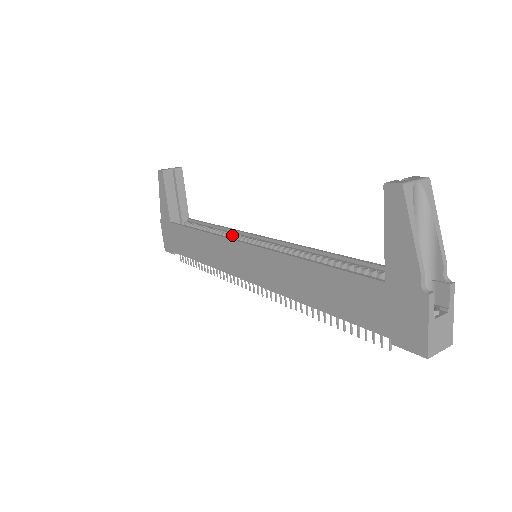
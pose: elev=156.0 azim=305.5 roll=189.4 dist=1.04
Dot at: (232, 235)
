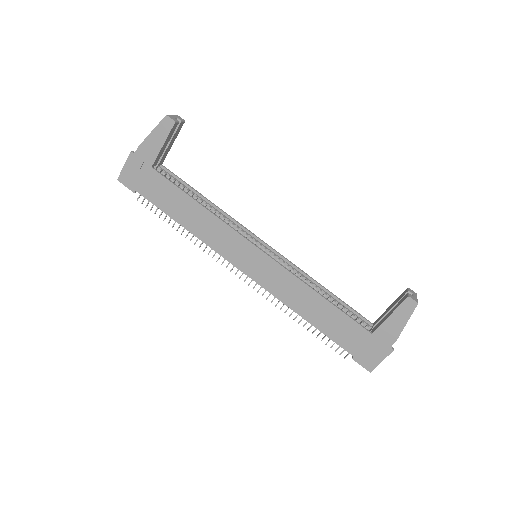
Dot at: (232, 224)
